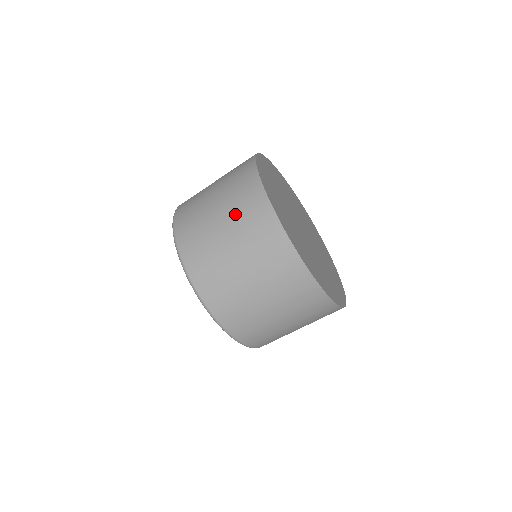
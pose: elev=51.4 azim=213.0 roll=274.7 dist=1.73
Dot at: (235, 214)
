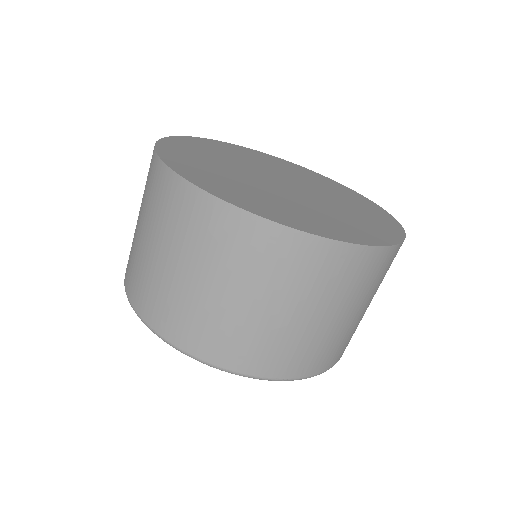
Dot at: (195, 250)
